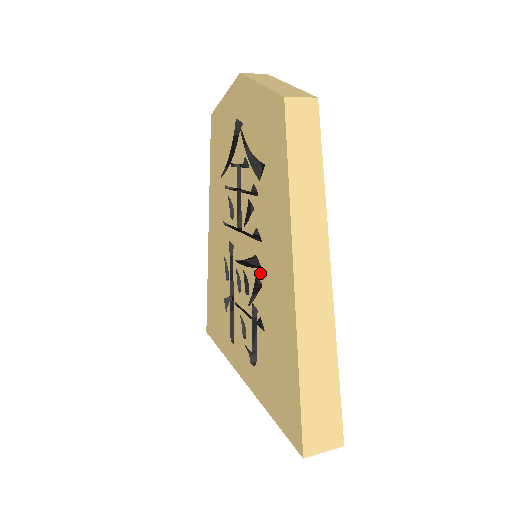
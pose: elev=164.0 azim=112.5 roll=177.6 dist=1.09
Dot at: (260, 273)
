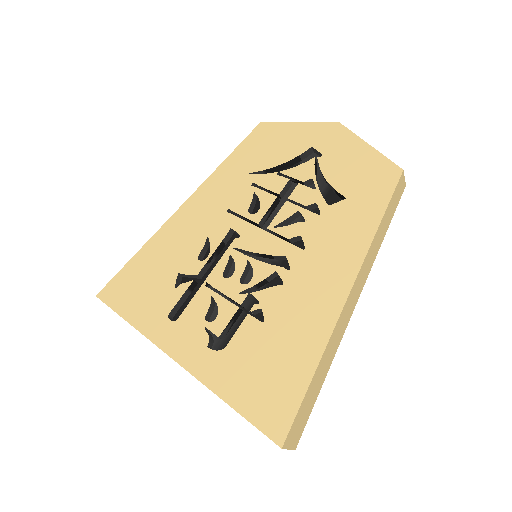
Dot at: (286, 273)
